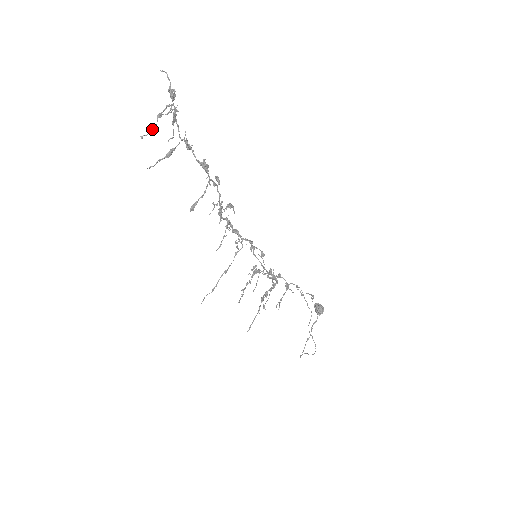
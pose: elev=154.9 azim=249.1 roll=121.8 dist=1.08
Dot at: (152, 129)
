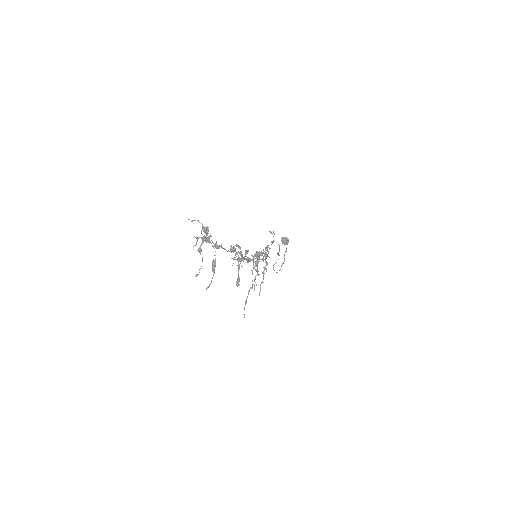
Dot at: occluded
